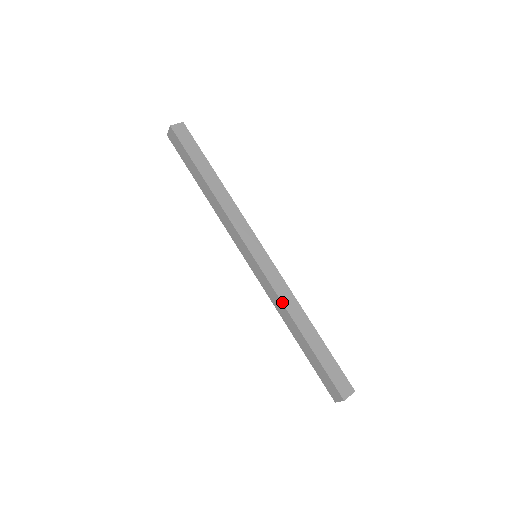
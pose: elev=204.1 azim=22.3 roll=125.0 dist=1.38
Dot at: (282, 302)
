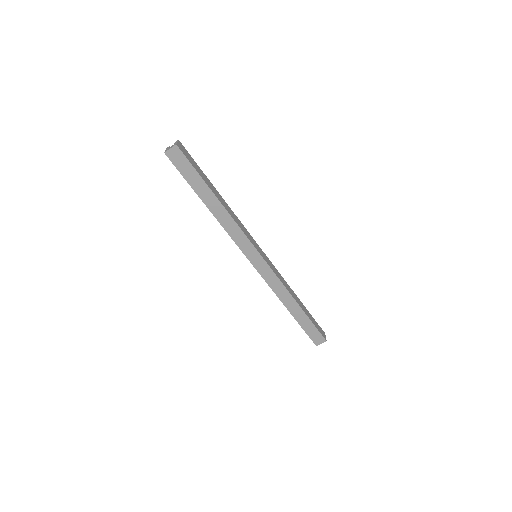
Dot at: (274, 292)
